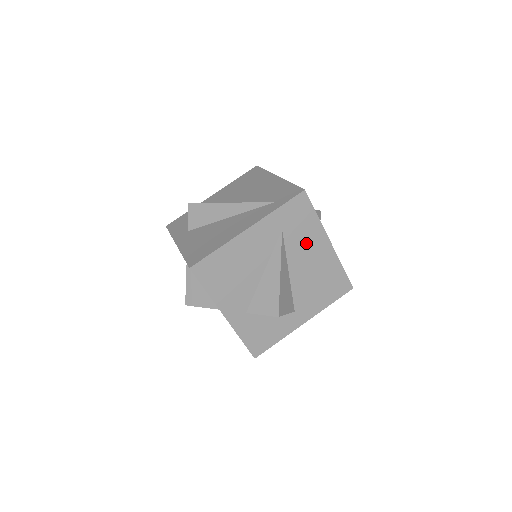
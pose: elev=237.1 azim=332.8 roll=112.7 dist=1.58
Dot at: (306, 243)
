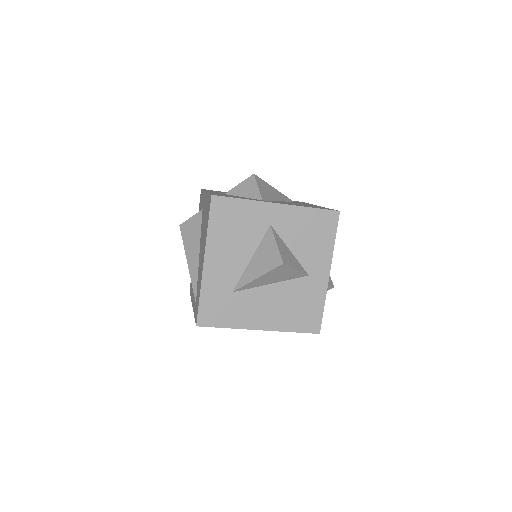
Dot at: occluded
